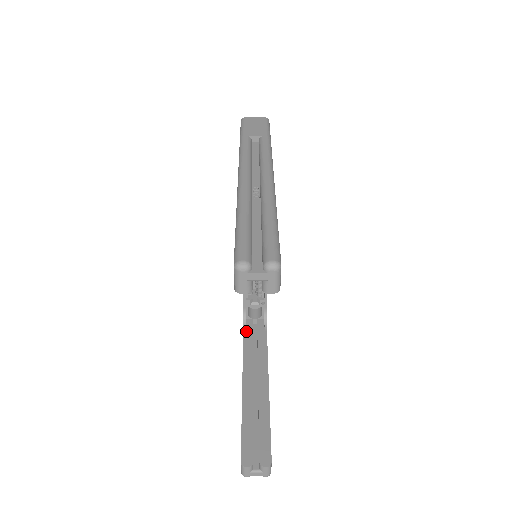
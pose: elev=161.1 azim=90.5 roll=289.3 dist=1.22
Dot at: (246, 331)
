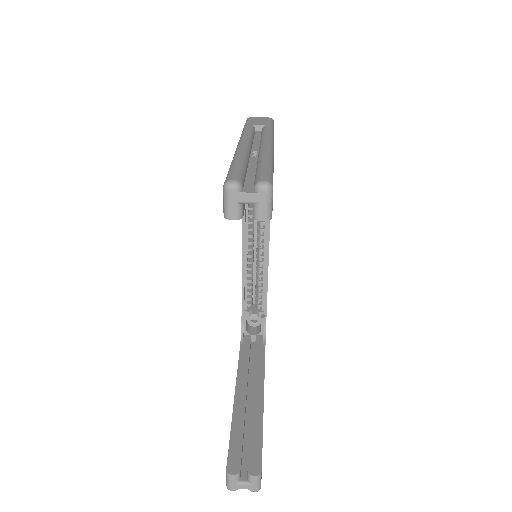
Dot at: (243, 345)
